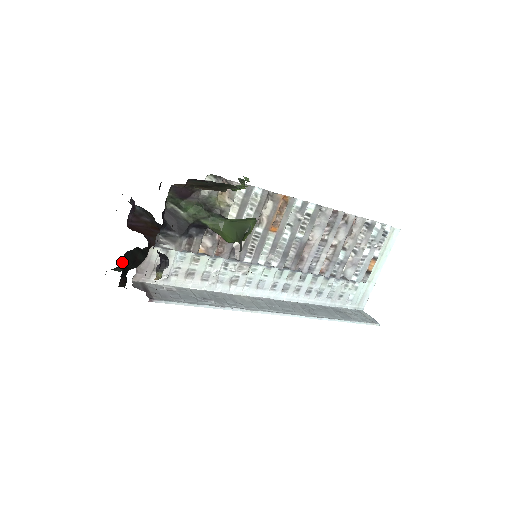
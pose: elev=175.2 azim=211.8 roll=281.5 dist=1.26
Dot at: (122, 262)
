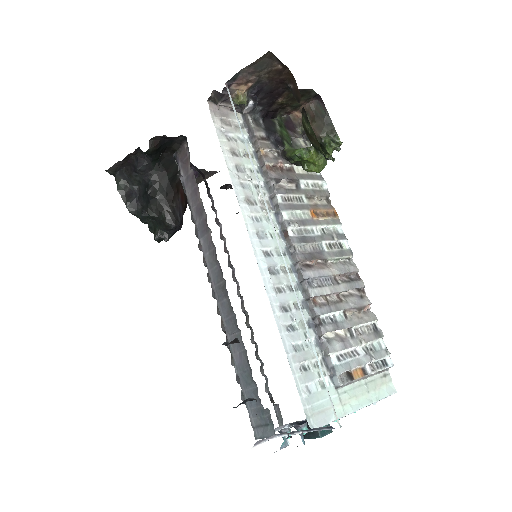
Dot at: (163, 153)
